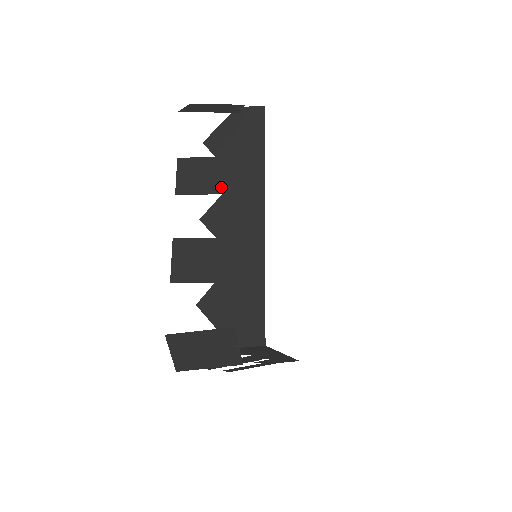
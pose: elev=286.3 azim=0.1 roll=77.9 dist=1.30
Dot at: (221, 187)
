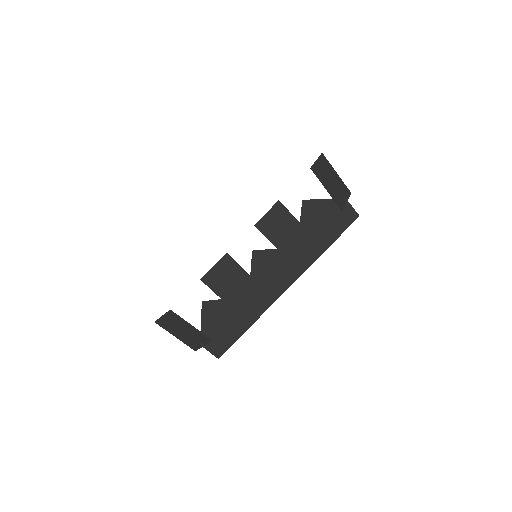
Dot at: (284, 247)
